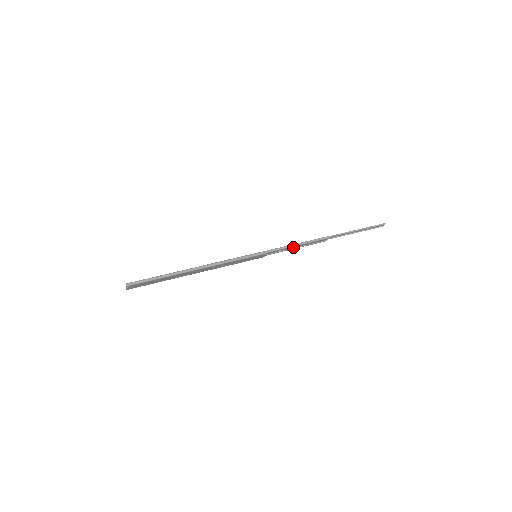
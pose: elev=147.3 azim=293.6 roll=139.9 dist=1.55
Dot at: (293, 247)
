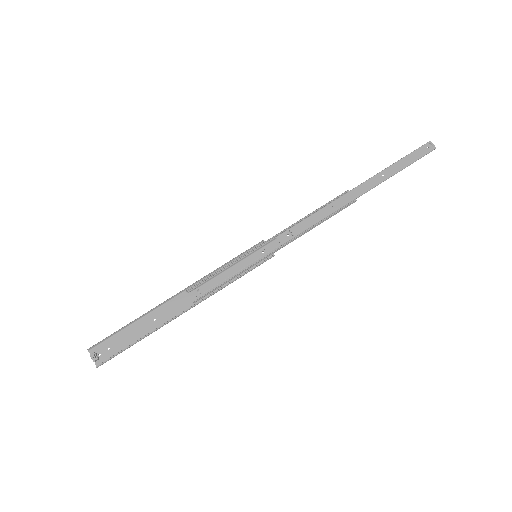
Dot at: (305, 223)
